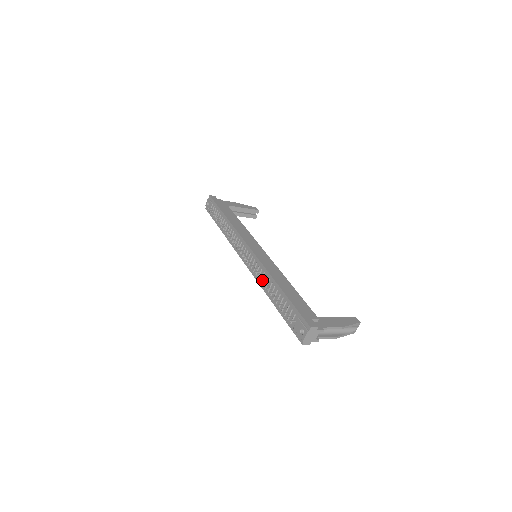
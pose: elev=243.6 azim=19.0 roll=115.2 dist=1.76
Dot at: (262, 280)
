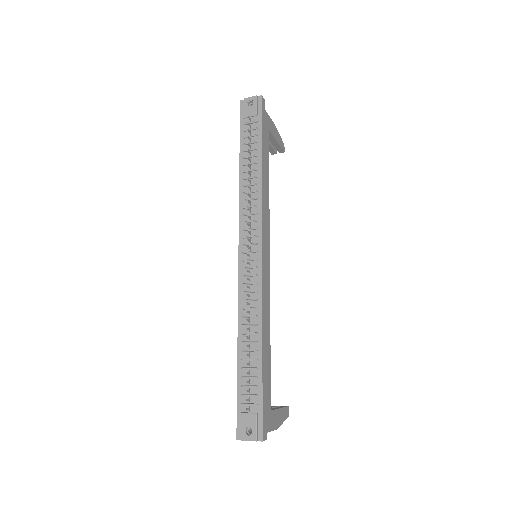
Dot at: (246, 310)
